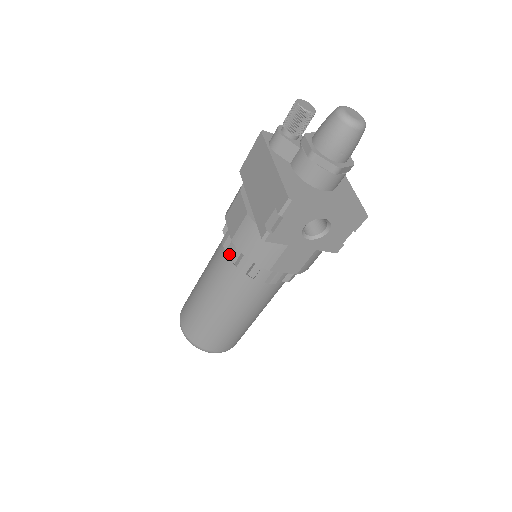
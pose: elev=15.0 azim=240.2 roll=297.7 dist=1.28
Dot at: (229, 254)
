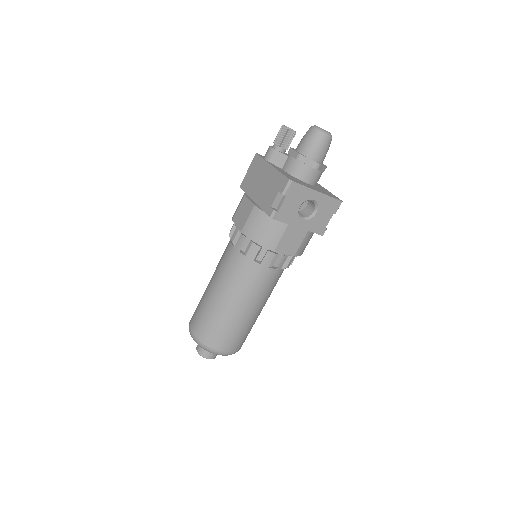
Dot at: (238, 248)
